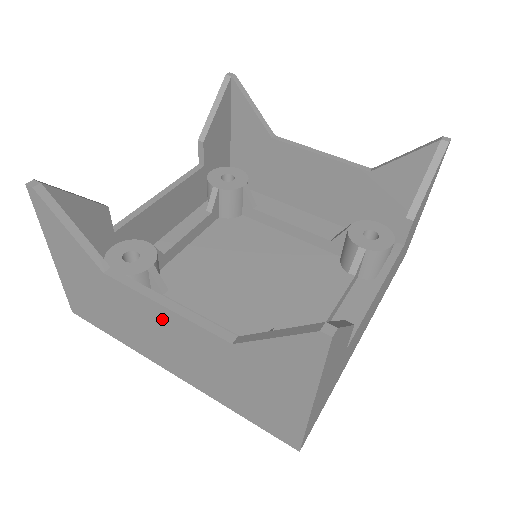
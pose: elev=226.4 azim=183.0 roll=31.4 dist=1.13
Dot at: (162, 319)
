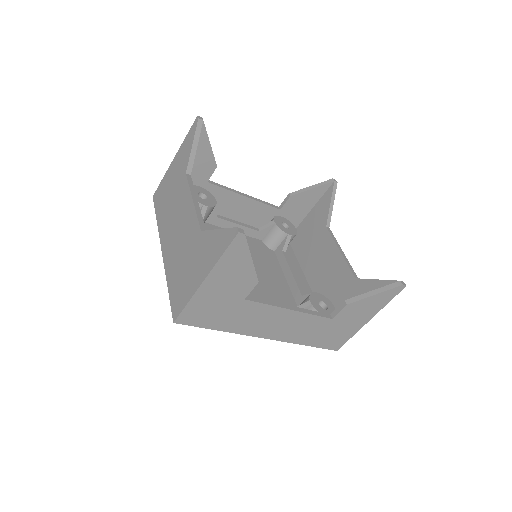
Dot at: (186, 209)
